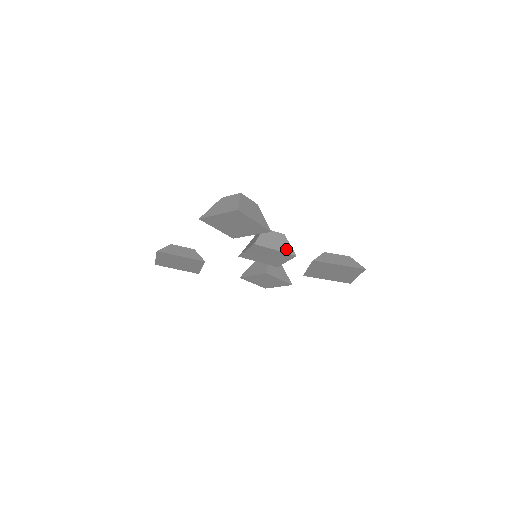
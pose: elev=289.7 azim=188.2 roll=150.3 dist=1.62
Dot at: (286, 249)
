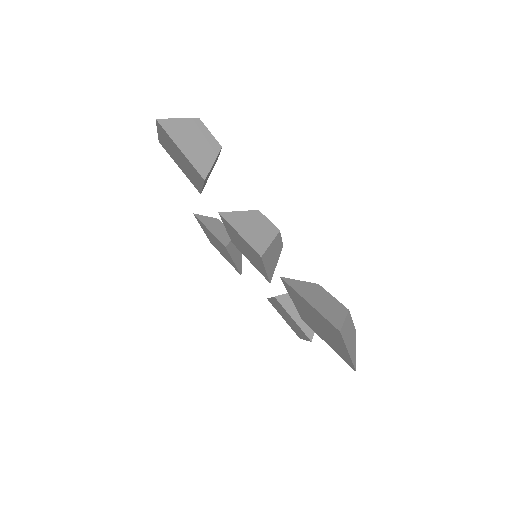
Dot at: (256, 242)
